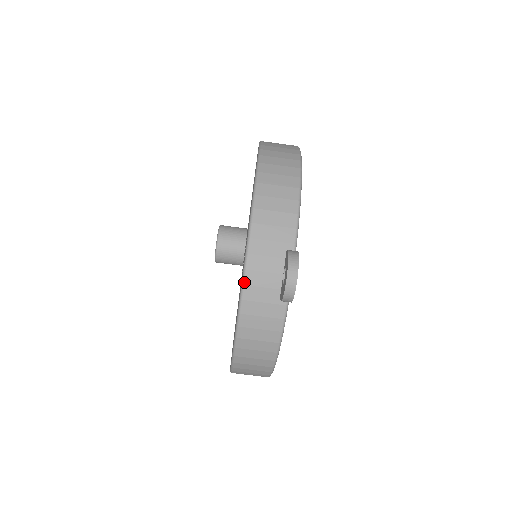
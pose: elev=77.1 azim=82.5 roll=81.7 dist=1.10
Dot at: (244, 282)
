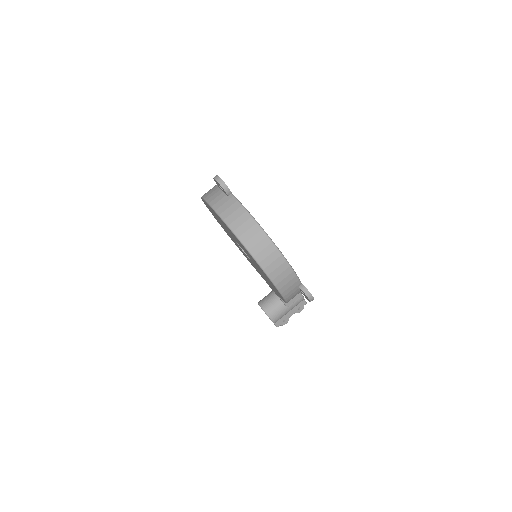
Dot at: (211, 206)
